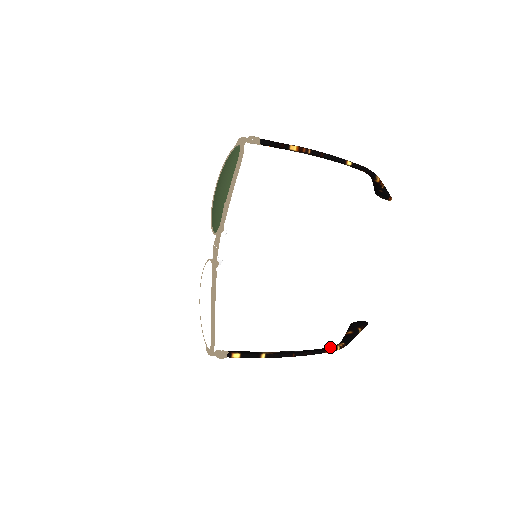
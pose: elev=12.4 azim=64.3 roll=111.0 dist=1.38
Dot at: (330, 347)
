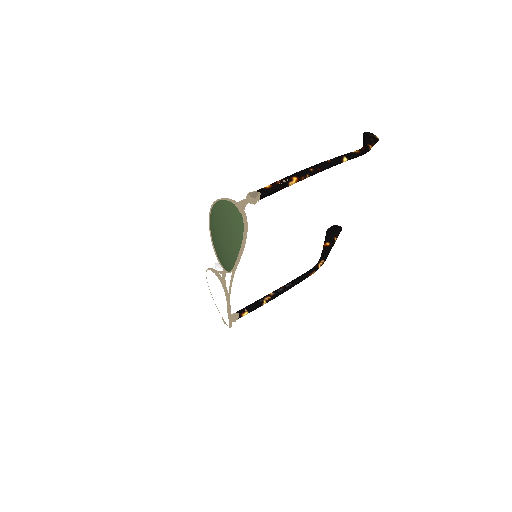
Dot at: (313, 269)
